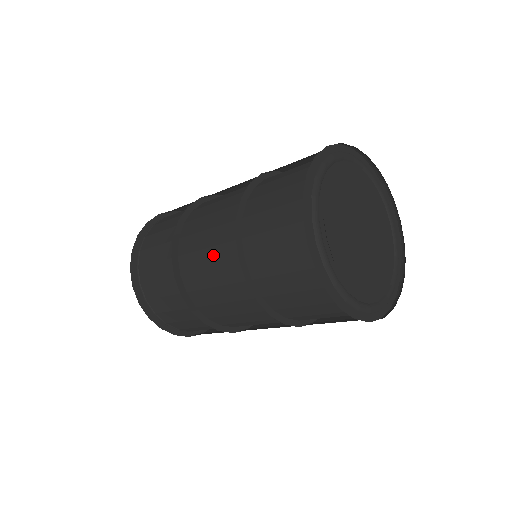
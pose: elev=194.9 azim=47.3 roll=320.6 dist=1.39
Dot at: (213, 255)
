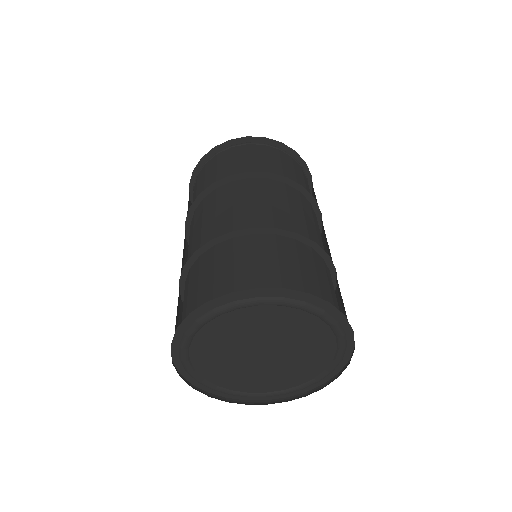
Dot at: occluded
